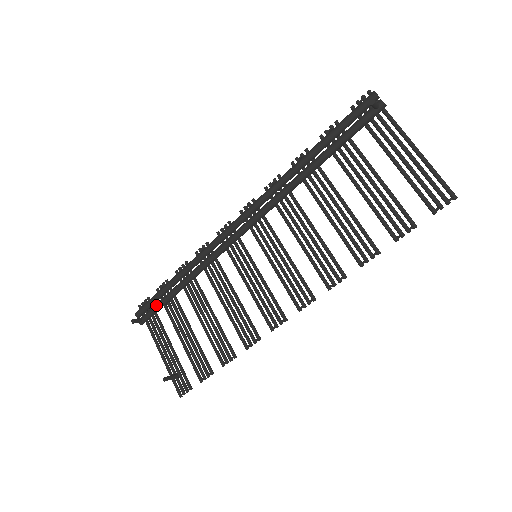
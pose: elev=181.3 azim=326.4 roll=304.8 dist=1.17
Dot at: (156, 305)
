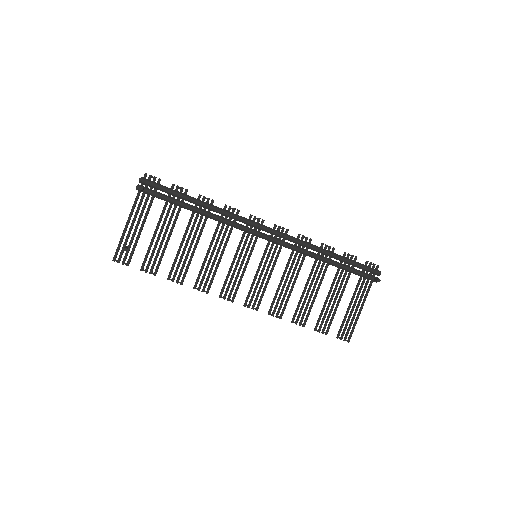
Dot at: (166, 197)
